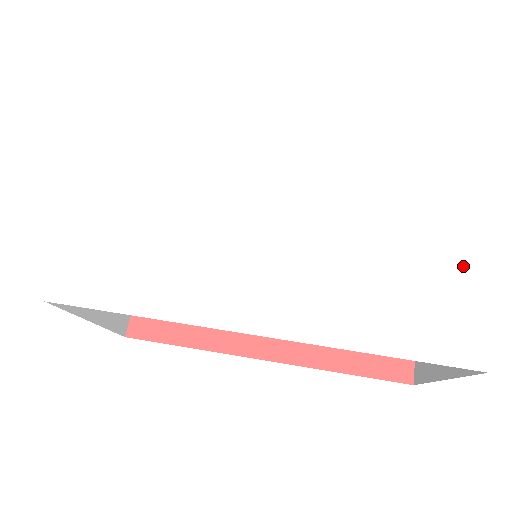
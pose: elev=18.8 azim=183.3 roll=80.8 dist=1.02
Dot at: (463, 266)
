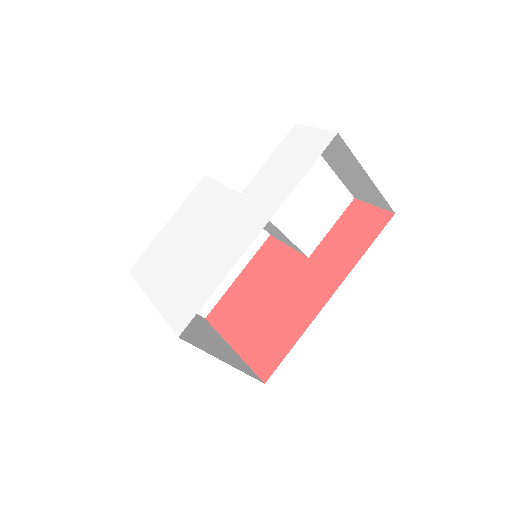
Dot at: (294, 135)
